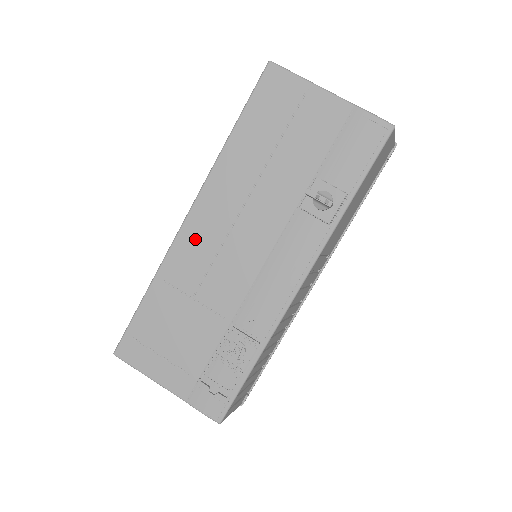
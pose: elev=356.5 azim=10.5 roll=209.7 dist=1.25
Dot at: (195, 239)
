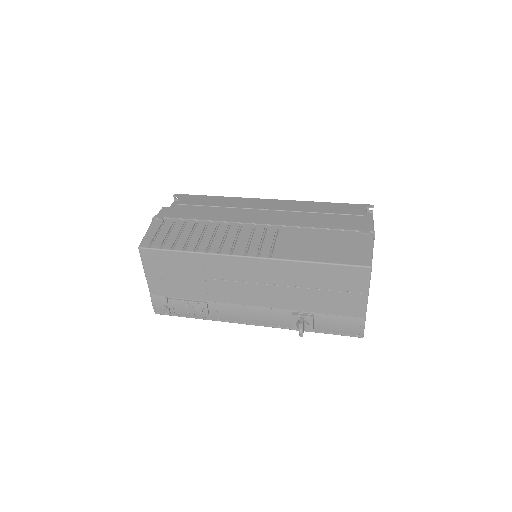
Dot at: (238, 267)
